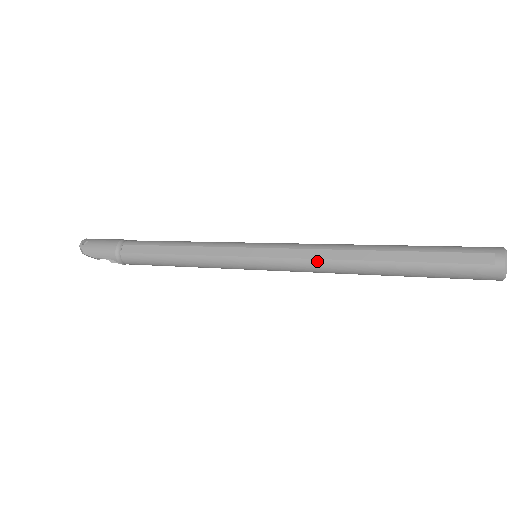
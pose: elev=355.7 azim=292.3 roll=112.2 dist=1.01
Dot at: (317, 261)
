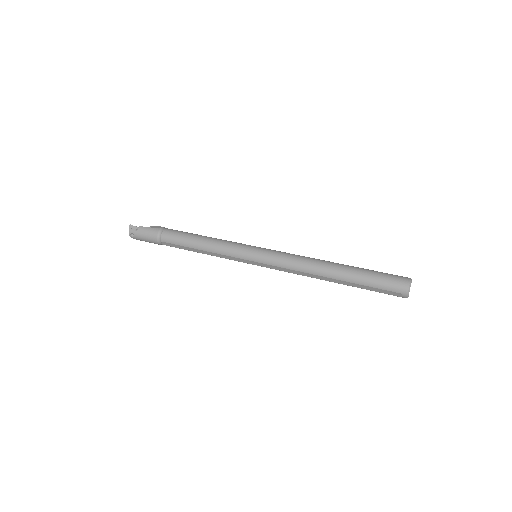
Dot at: (297, 274)
